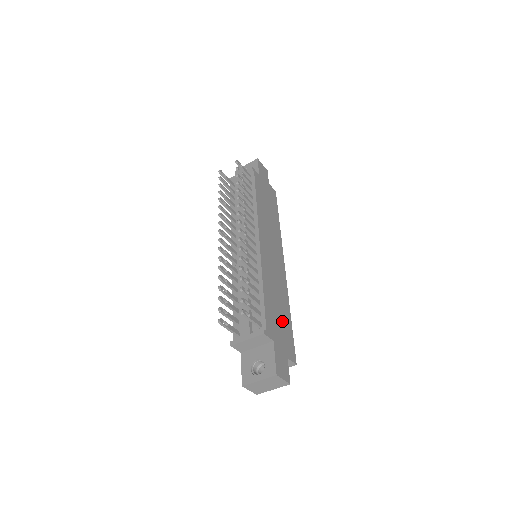
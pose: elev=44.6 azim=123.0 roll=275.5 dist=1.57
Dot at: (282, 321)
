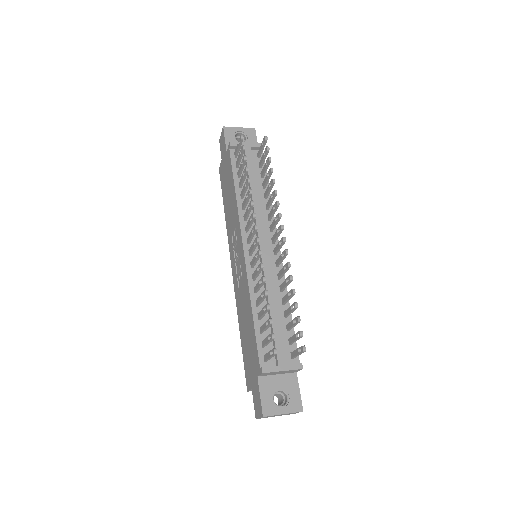
Dot at: occluded
